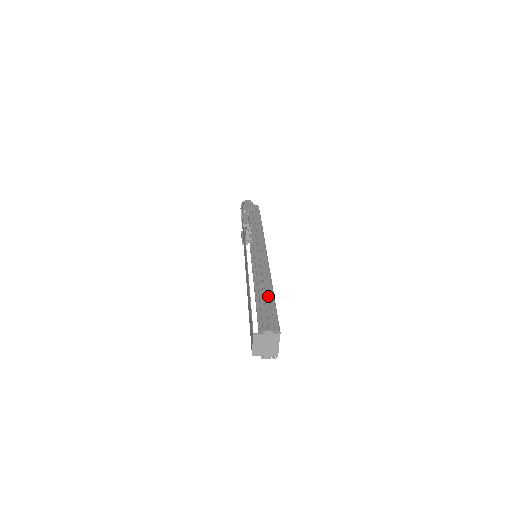
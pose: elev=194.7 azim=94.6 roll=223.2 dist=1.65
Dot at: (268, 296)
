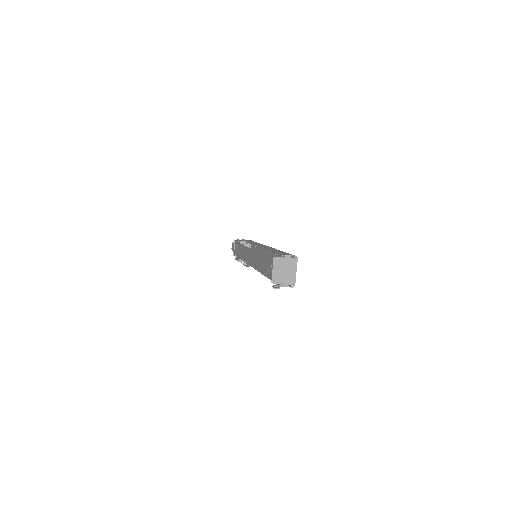
Dot at: occluded
